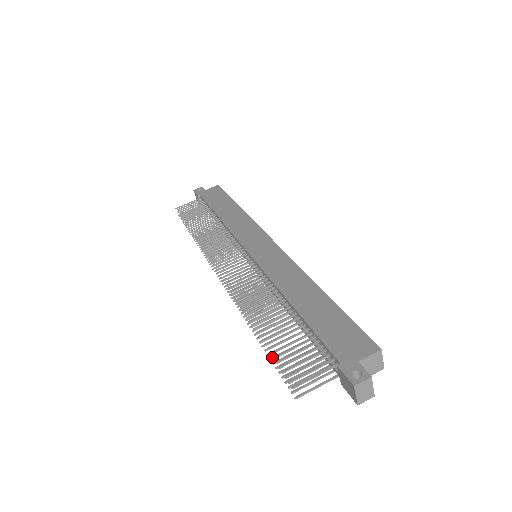
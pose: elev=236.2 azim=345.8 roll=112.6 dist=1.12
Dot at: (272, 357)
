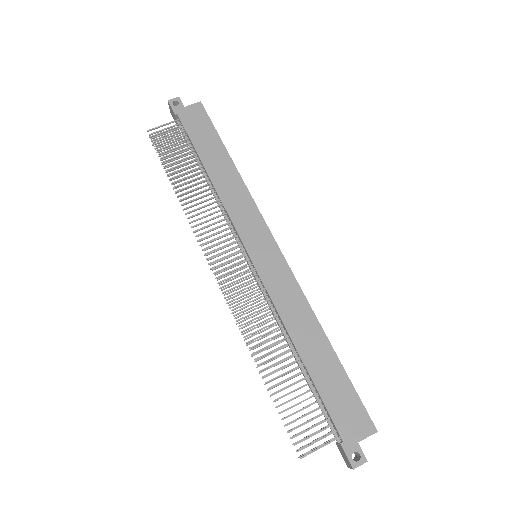
Dot at: (282, 419)
